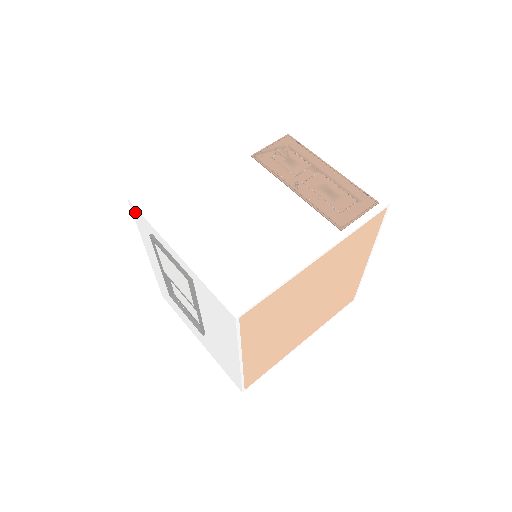
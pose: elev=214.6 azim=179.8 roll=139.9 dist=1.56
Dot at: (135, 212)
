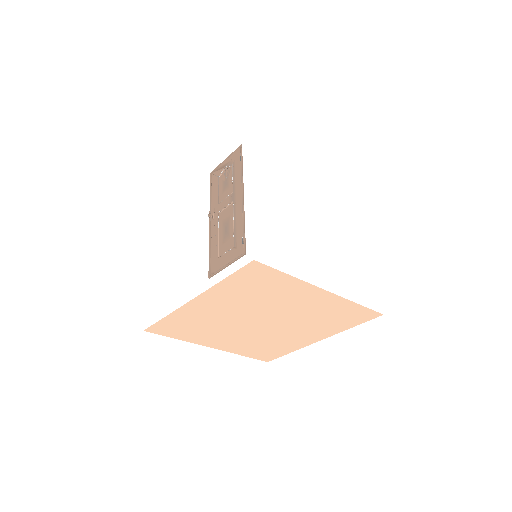
Dot at: occluded
